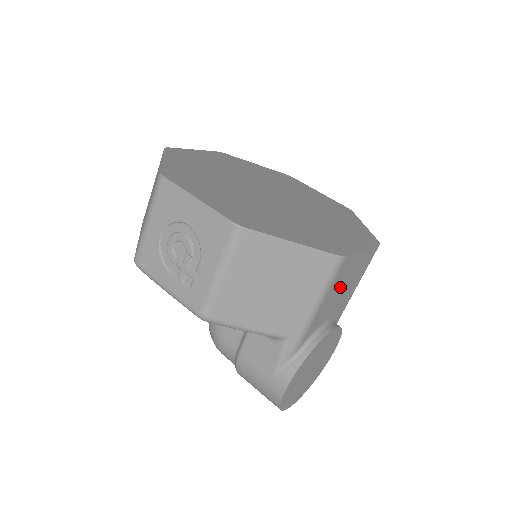
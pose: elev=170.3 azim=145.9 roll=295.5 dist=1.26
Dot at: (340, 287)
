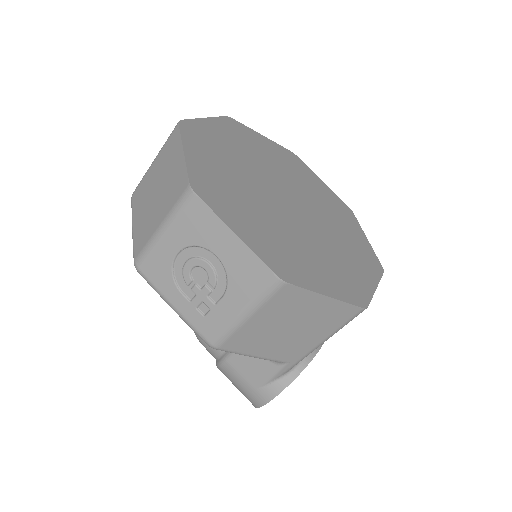
Dot at: occluded
